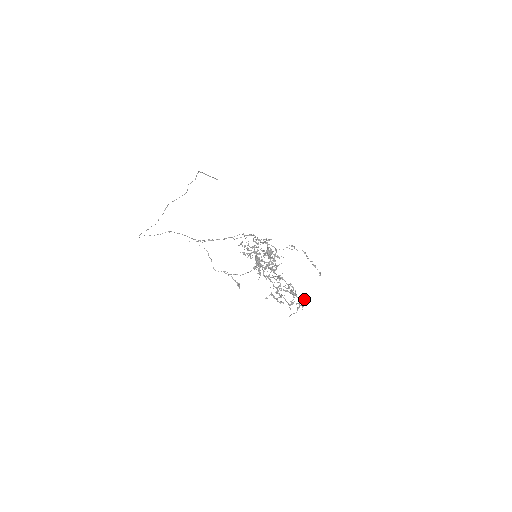
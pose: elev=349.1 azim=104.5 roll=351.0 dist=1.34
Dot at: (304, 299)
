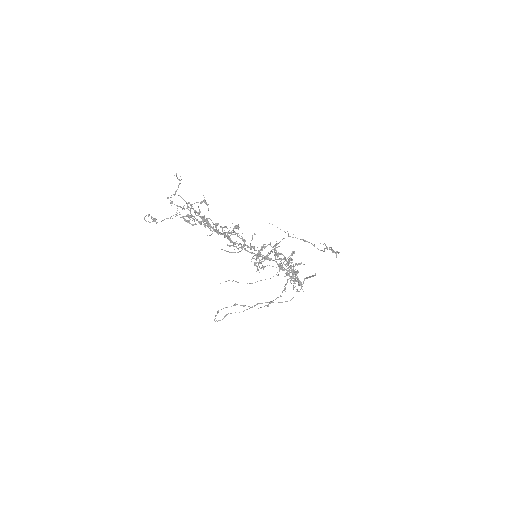
Dot at: (297, 272)
